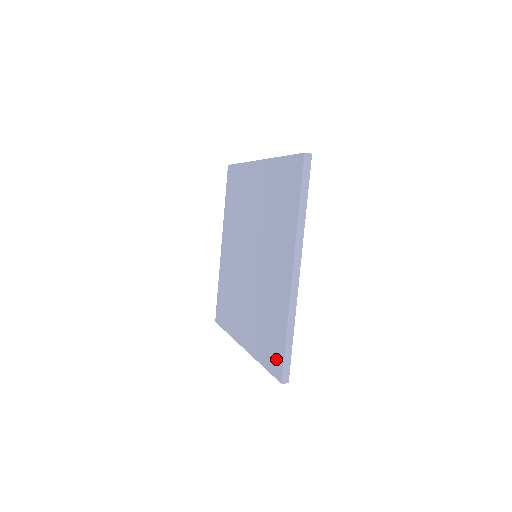
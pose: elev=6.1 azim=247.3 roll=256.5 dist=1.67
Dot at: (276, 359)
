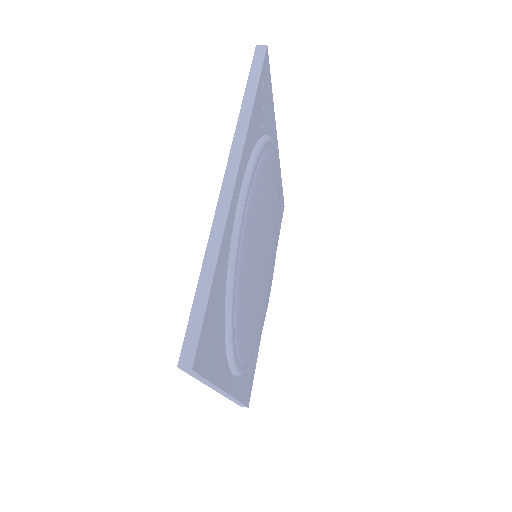
Dot at: occluded
